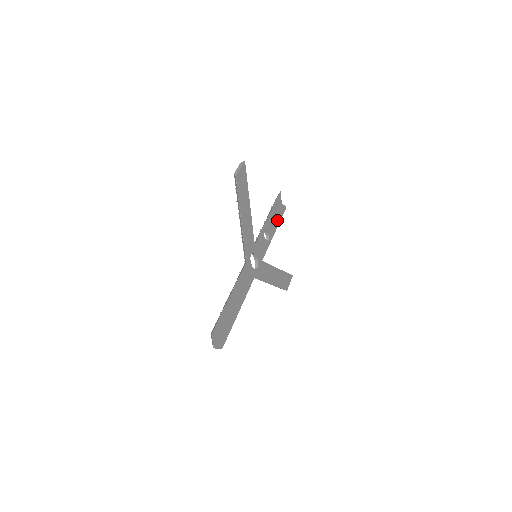
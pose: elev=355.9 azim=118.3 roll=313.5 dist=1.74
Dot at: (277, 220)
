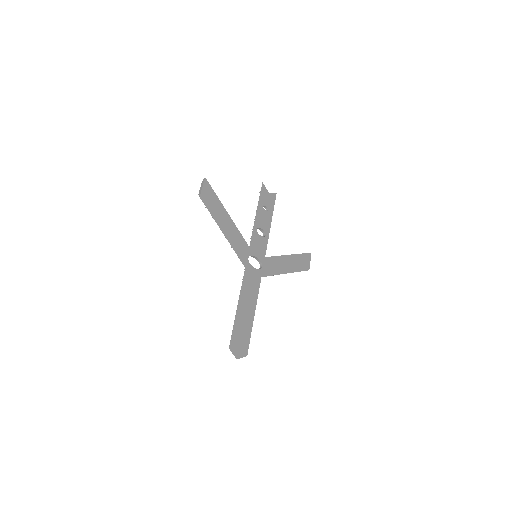
Dot at: (269, 211)
